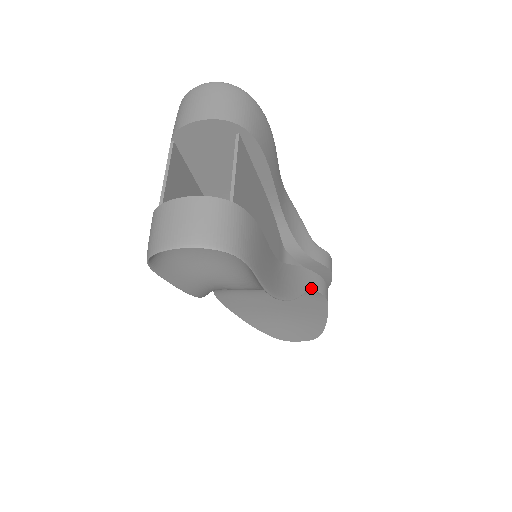
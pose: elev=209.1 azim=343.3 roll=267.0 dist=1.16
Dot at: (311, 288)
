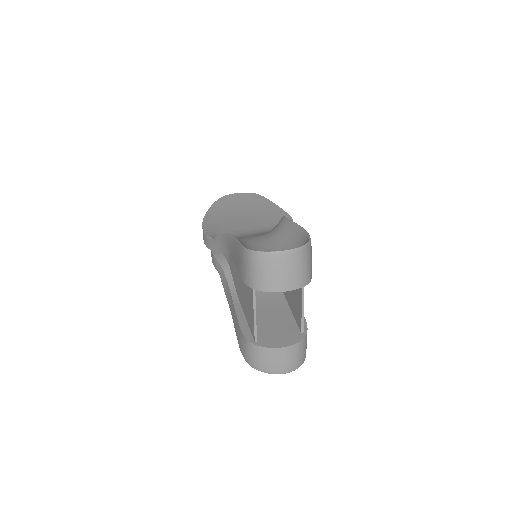
Dot at: occluded
